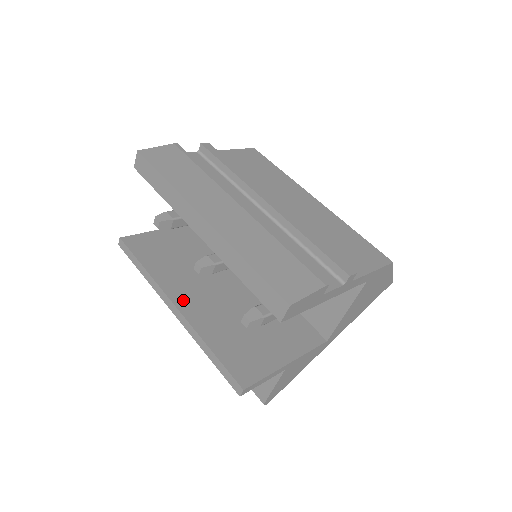
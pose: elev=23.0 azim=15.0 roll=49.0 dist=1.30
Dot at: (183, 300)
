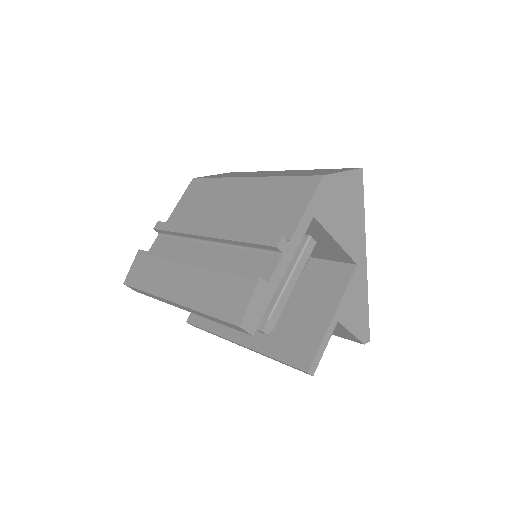
Dot at: (240, 334)
